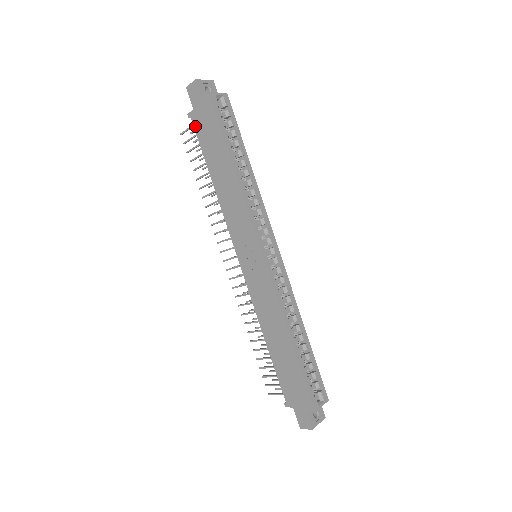
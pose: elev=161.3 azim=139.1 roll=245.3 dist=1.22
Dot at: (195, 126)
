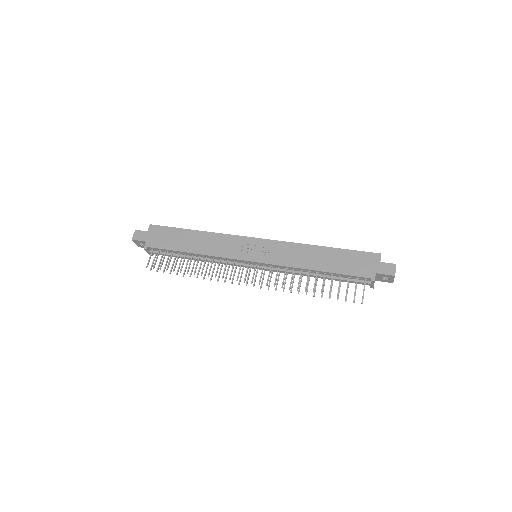
Dot at: (154, 246)
